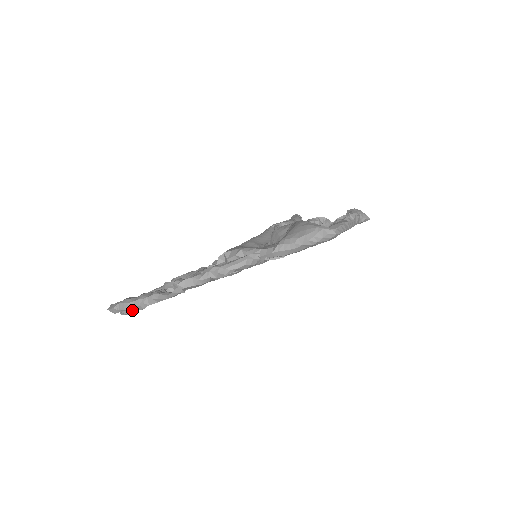
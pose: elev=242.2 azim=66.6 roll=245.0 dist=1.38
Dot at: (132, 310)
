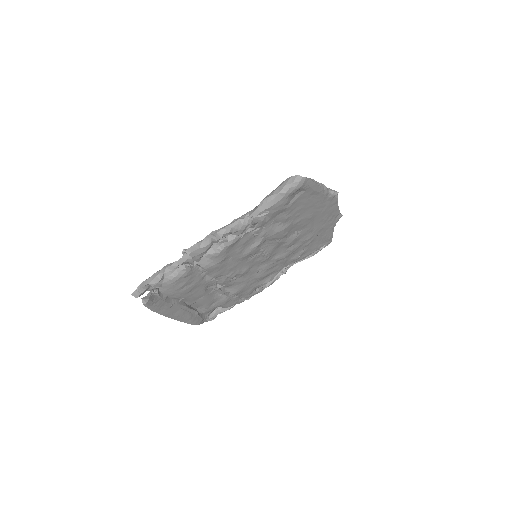
Dot at: (151, 284)
